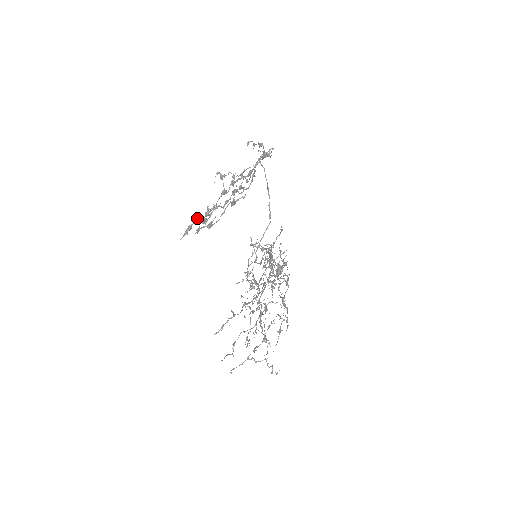
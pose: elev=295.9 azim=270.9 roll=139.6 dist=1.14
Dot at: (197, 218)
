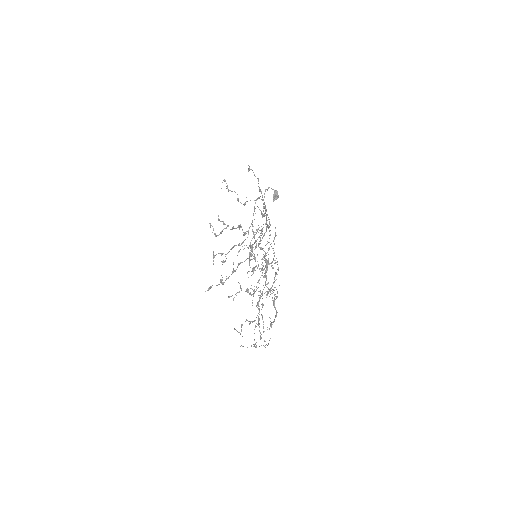
Dot at: occluded
